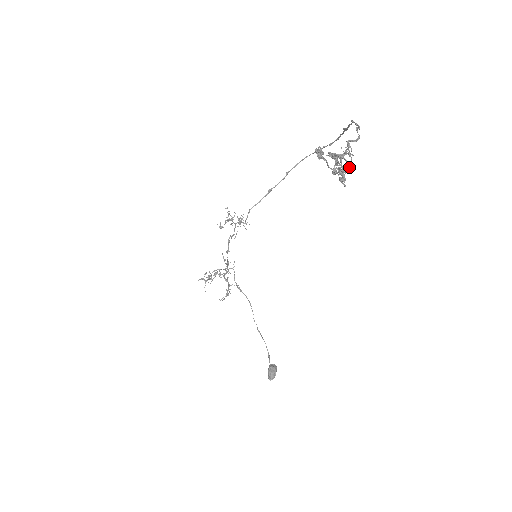
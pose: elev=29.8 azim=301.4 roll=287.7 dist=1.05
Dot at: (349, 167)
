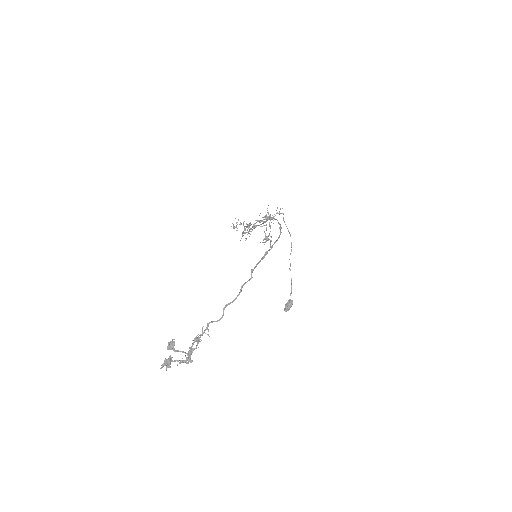
Dot at: (190, 357)
